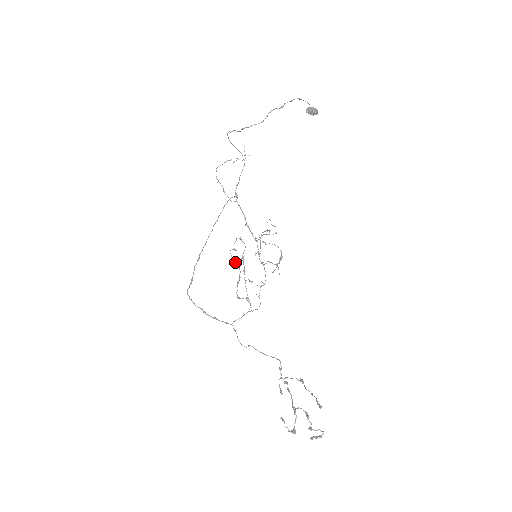
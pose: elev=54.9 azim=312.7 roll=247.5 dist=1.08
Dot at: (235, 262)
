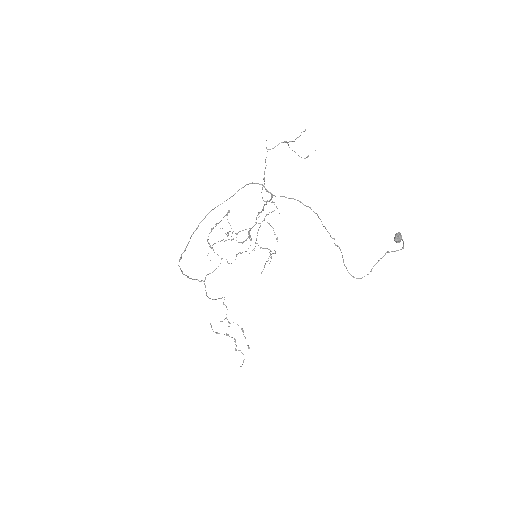
Dot at: (228, 235)
